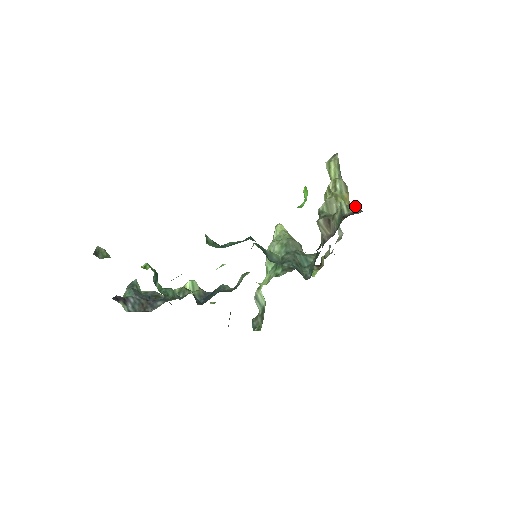
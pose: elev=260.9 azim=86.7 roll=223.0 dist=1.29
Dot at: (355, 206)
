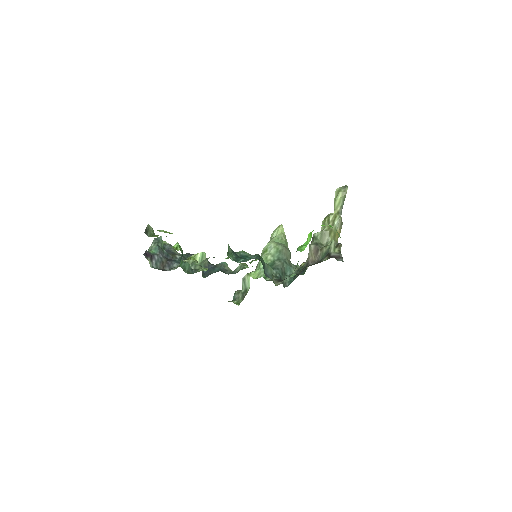
Dot at: (340, 248)
